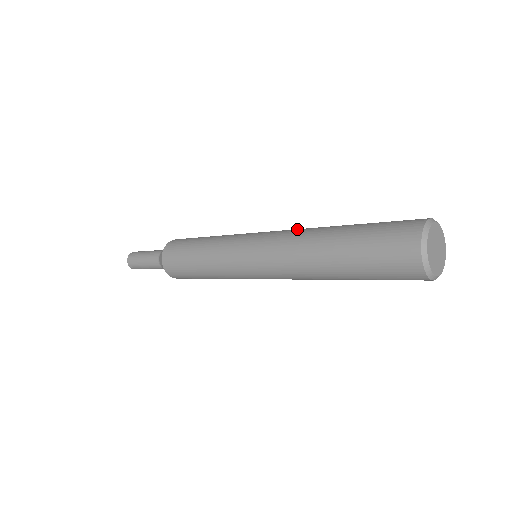
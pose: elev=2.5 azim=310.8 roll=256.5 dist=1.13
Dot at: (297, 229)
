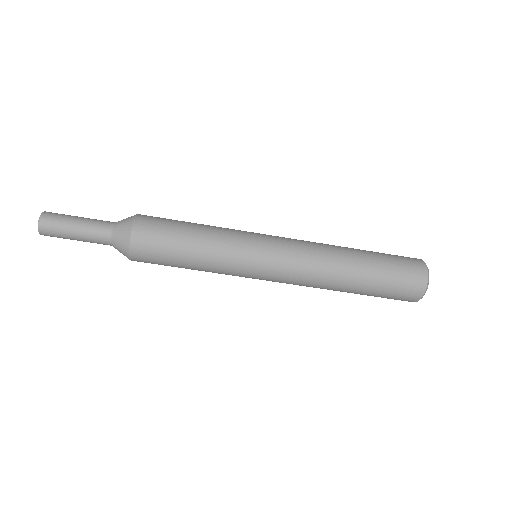
Dot at: (313, 242)
